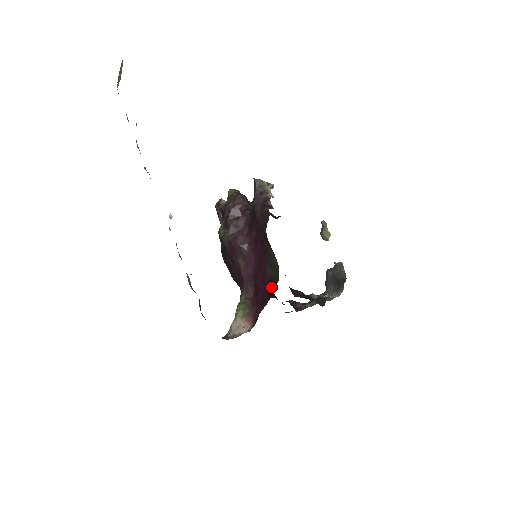
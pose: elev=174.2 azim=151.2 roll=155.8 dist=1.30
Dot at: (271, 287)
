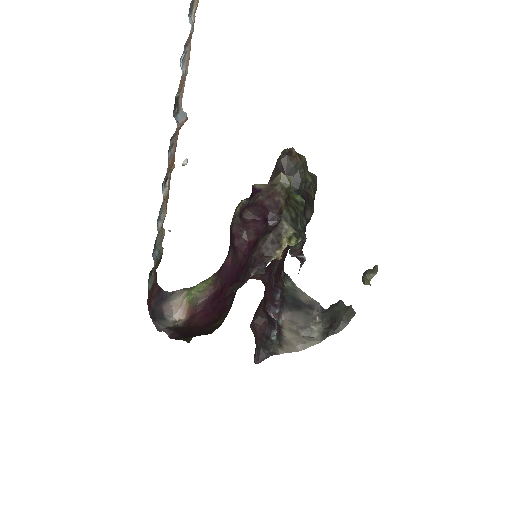
Dot at: (221, 314)
